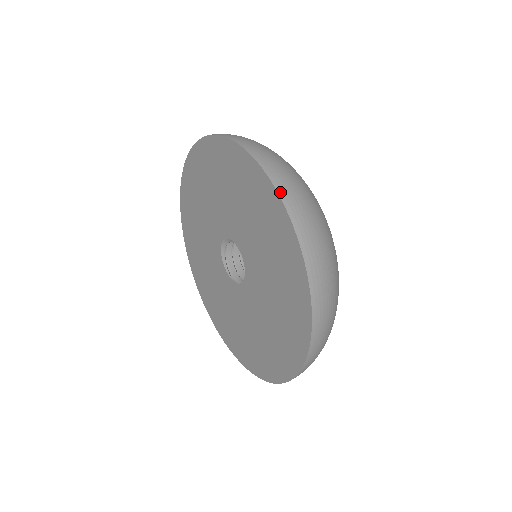
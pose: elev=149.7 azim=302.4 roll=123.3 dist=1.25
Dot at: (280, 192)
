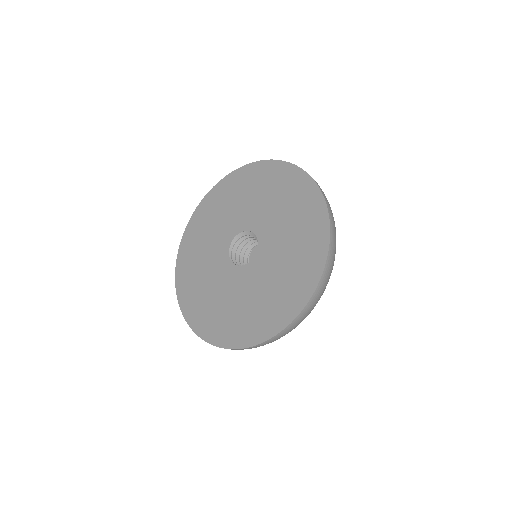
Dot at: occluded
